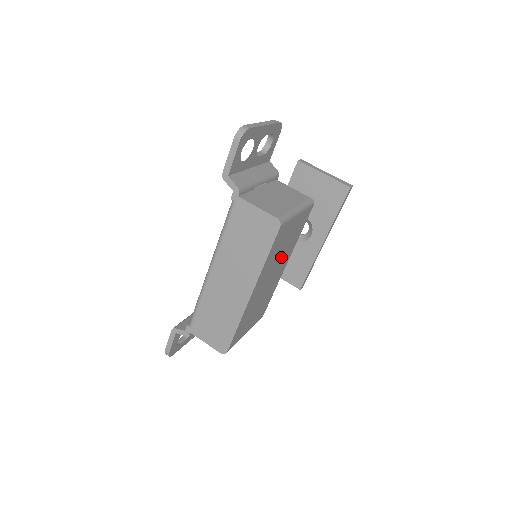
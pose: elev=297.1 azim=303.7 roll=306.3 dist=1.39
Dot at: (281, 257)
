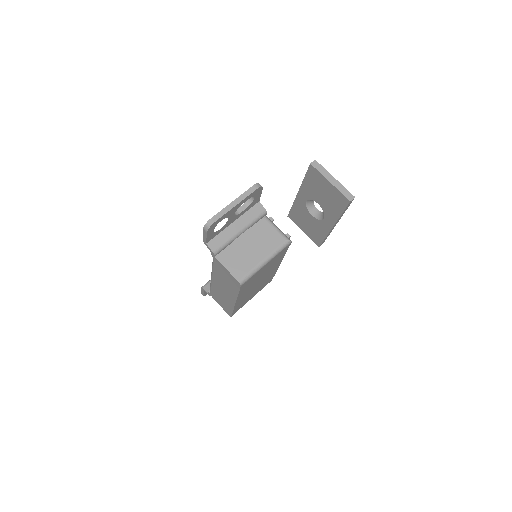
Dot at: (264, 274)
